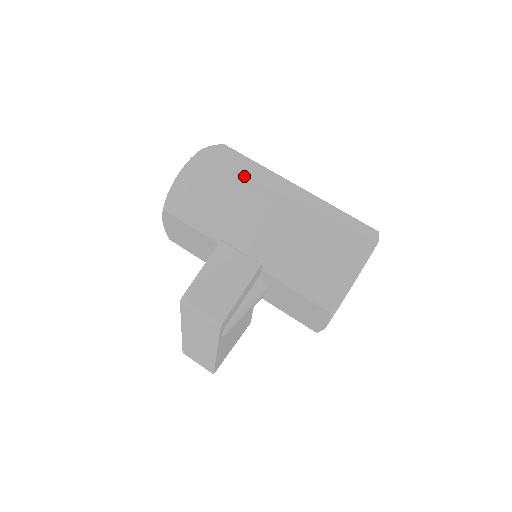
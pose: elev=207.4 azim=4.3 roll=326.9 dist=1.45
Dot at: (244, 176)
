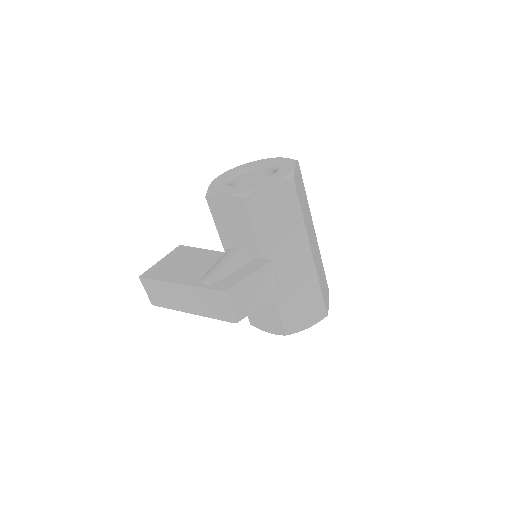
Dot at: (305, 213)
